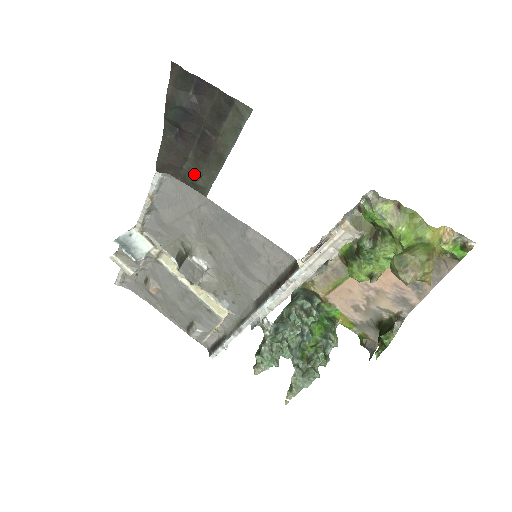
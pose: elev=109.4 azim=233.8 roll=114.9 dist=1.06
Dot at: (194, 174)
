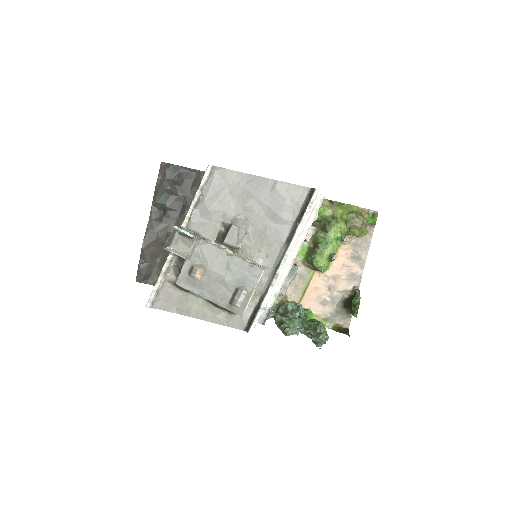
Dot at: occluded
